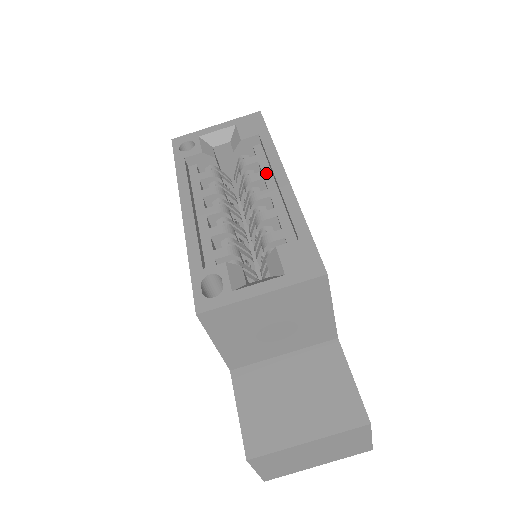
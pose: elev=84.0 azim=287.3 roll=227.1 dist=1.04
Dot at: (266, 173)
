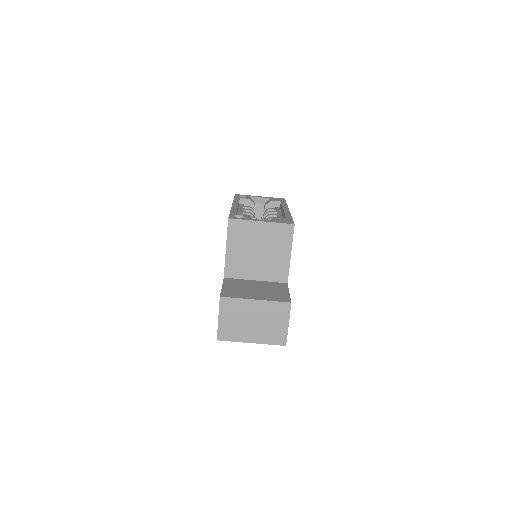
Dot at: (278, 212)
